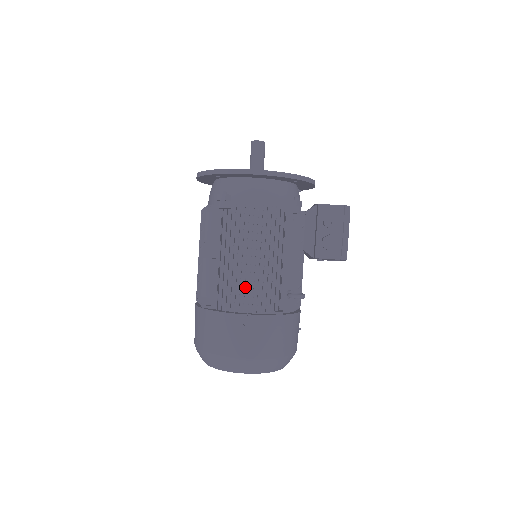
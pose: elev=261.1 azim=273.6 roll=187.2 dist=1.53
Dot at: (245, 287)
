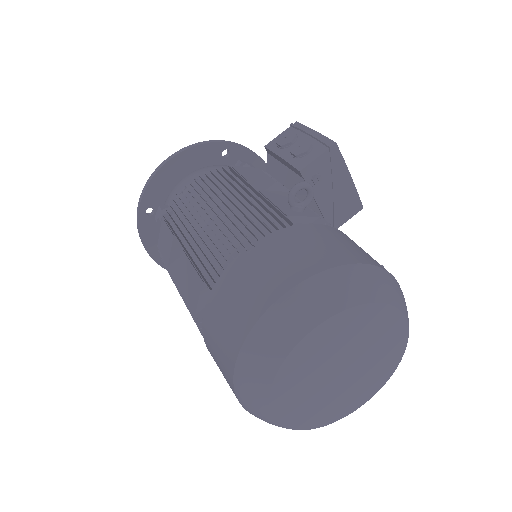
Dot at: occluded
